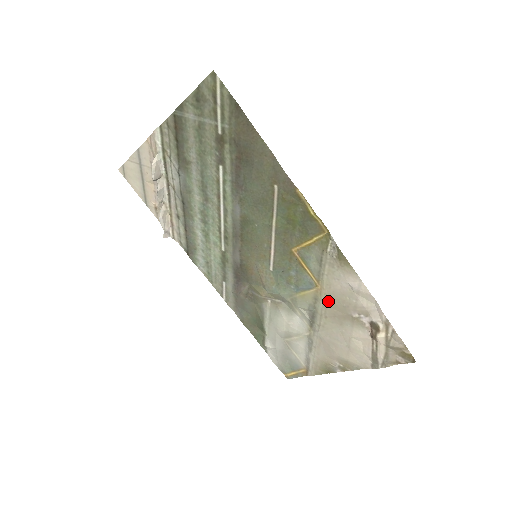
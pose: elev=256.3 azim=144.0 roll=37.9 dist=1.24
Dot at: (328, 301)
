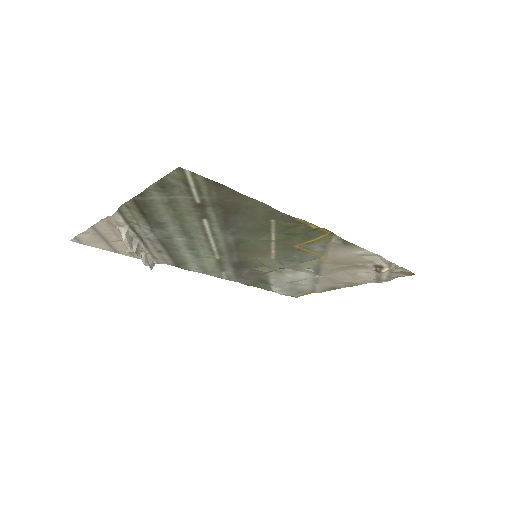
Dot at: (333, 262)
